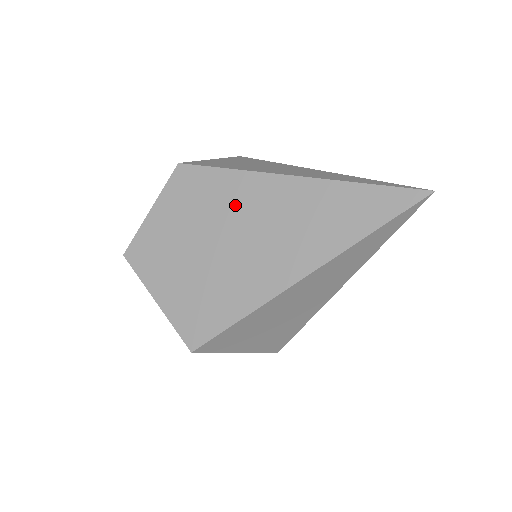
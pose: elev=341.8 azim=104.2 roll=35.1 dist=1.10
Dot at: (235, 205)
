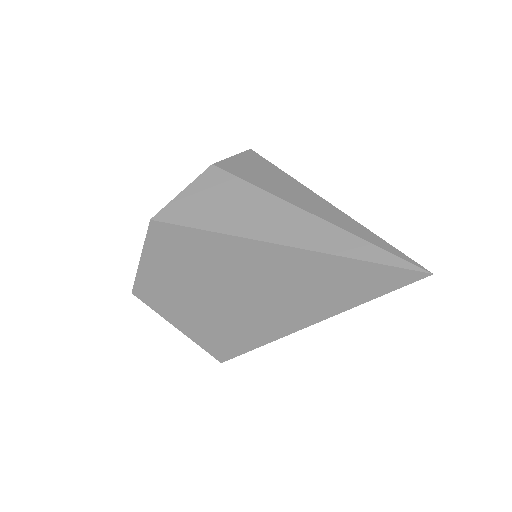
Dot at: (225, 265)
